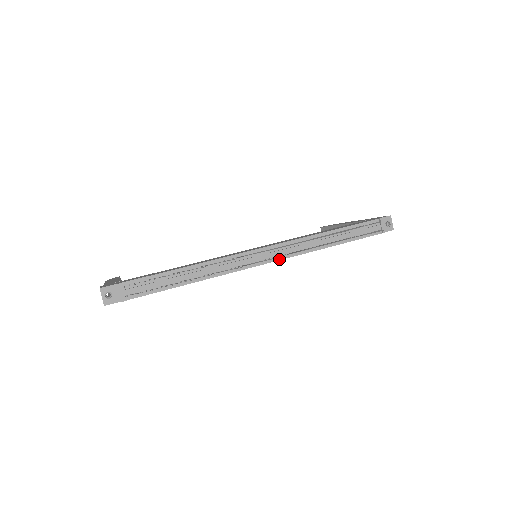
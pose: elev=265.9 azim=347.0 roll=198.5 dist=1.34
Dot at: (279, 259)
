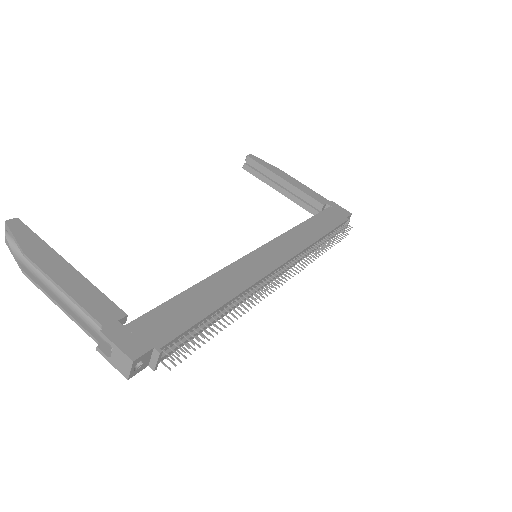
Dot at: occluded
